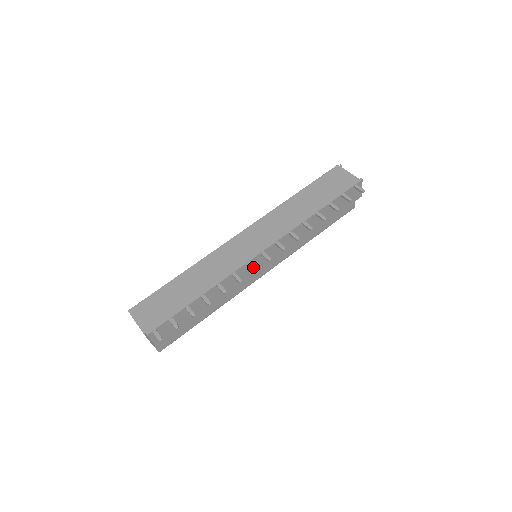
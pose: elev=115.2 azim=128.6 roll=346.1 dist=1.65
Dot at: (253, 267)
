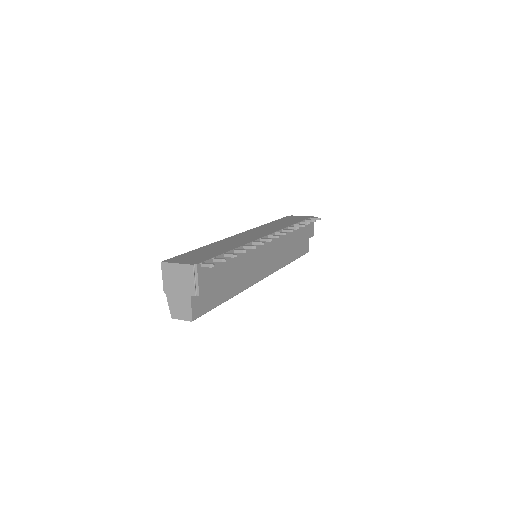
Dot at: (268, 238)
